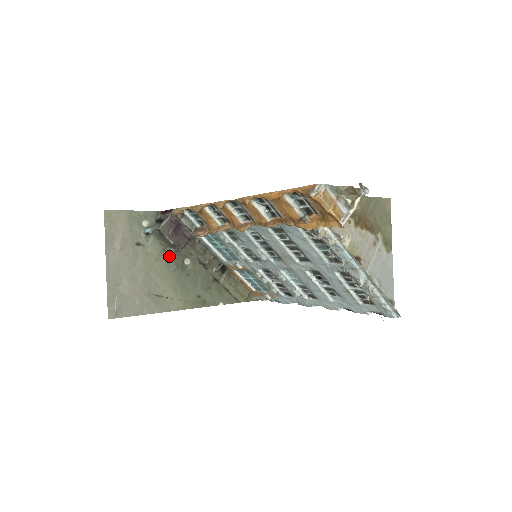
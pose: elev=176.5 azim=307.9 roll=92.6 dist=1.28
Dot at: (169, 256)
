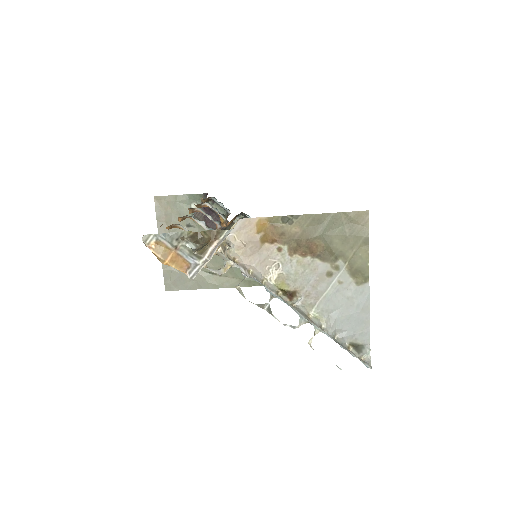
Dot at: occluded
